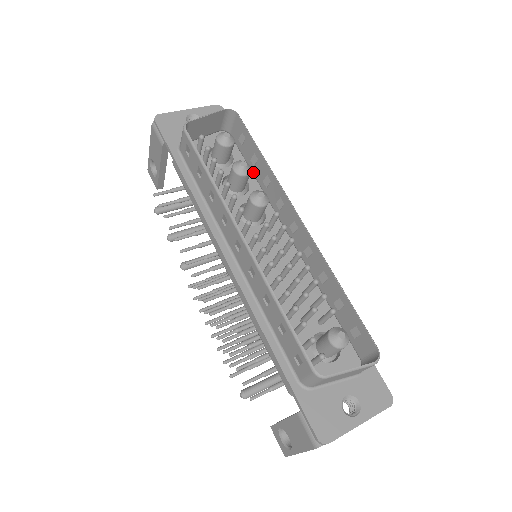
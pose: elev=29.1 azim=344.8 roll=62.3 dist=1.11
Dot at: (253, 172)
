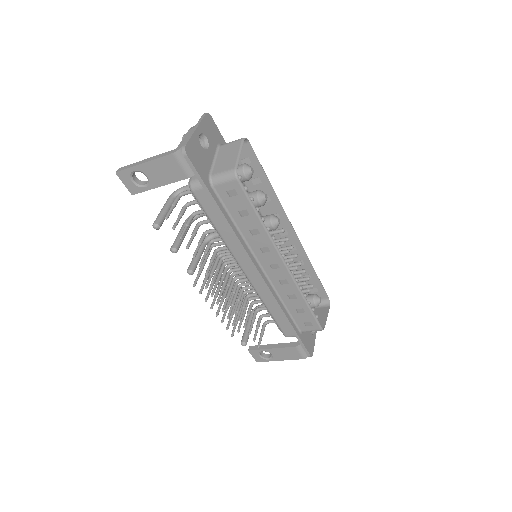
Dot at: (248, 187)
